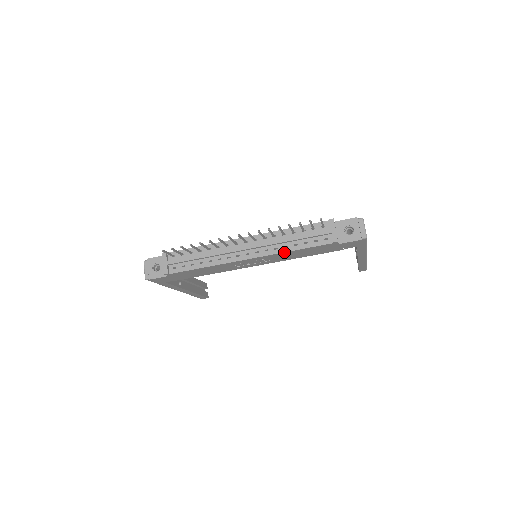
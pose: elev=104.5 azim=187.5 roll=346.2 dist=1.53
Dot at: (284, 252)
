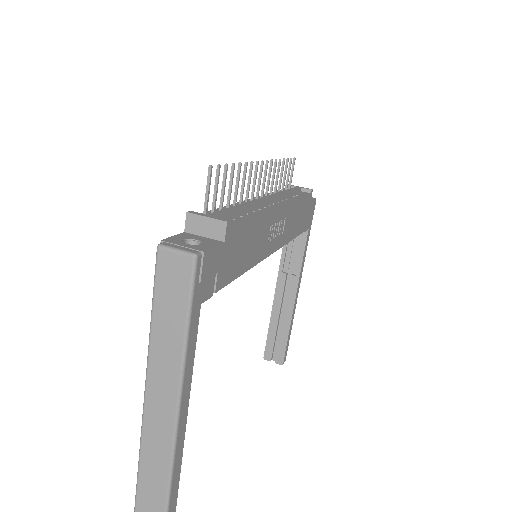
Dot at: (295, 200)
